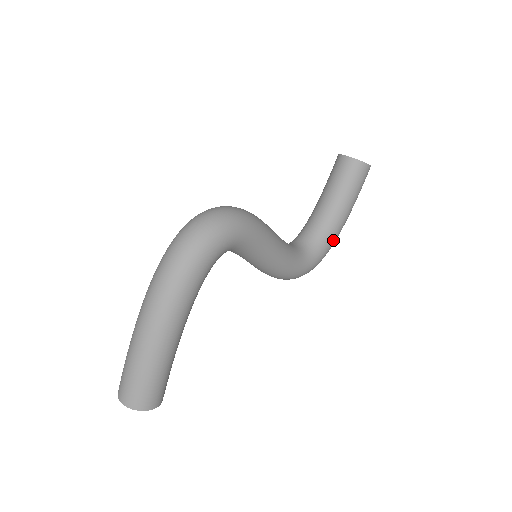
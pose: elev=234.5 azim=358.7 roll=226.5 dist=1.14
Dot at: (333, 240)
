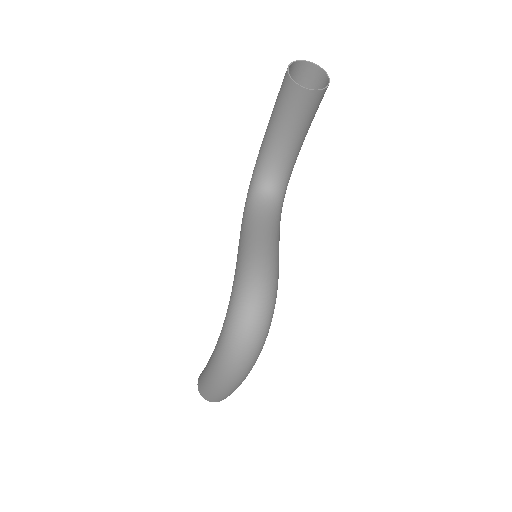
Dot at: (295, 162)
